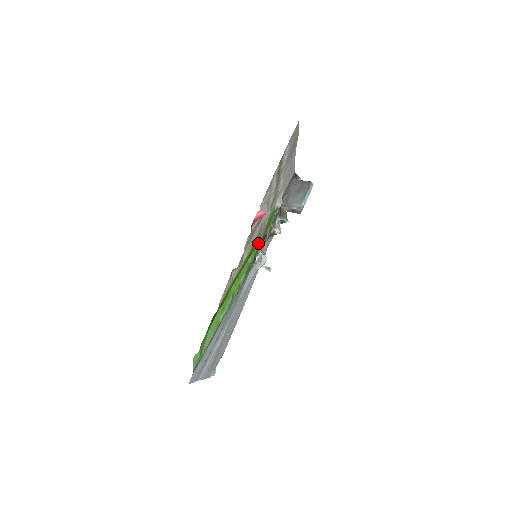
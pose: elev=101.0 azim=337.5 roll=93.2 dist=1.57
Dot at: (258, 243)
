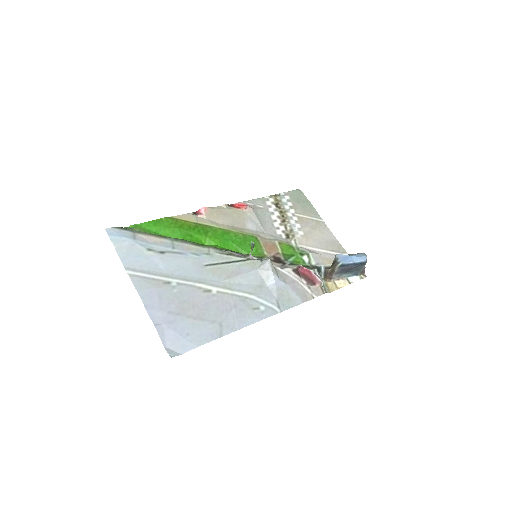
Dot at: (262, 251)
